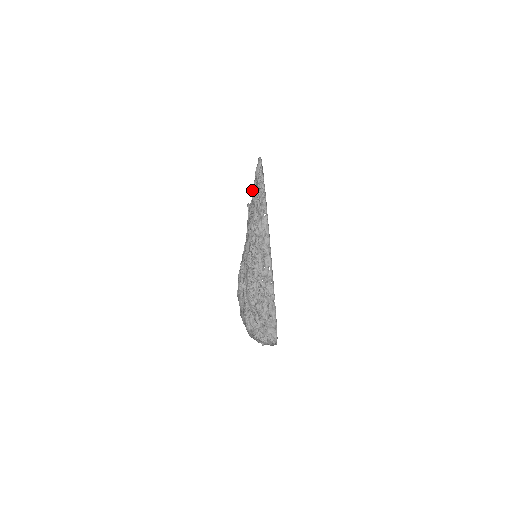
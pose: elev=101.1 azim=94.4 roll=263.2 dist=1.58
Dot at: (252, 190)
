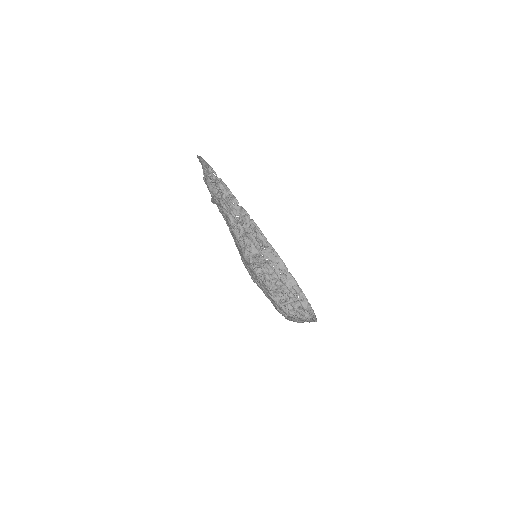
Dot at: (211, 196)
